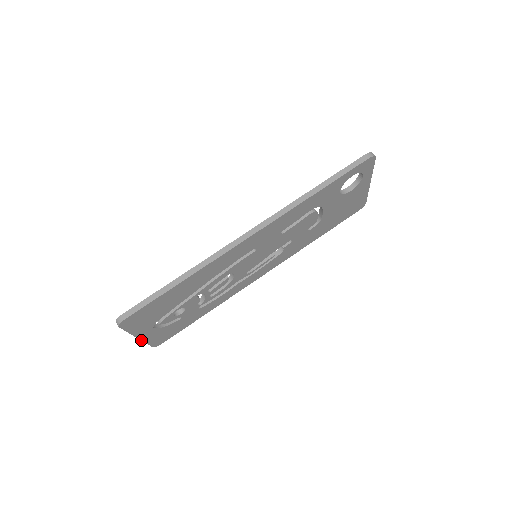
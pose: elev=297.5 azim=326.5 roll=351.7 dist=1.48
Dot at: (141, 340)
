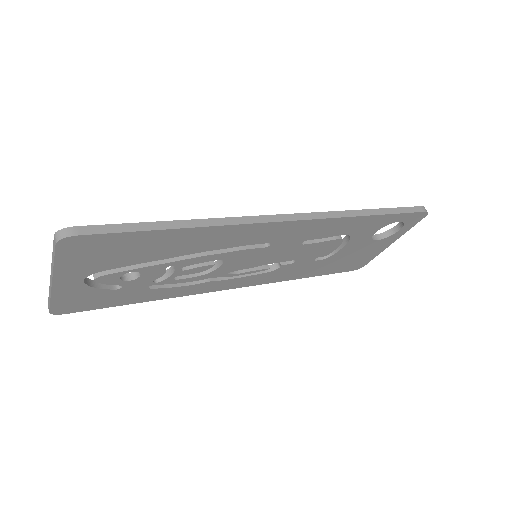
Dot at: (51, 290)
